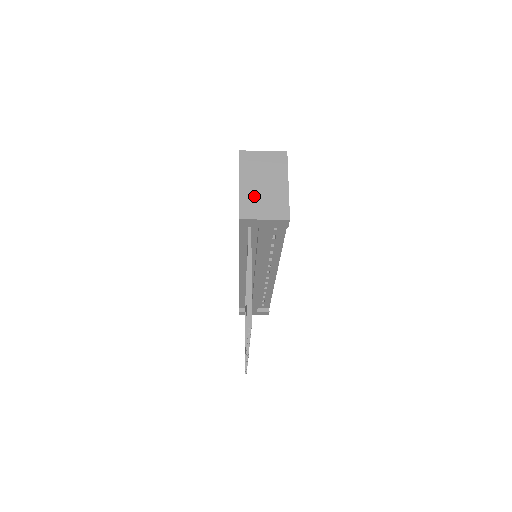
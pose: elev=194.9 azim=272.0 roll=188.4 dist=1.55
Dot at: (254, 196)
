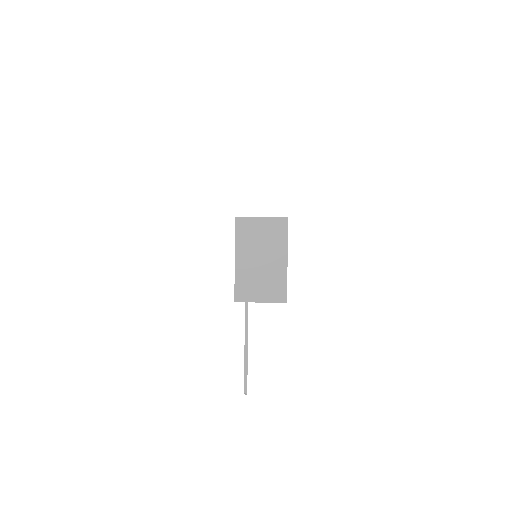
Dot at: (250, 275)
